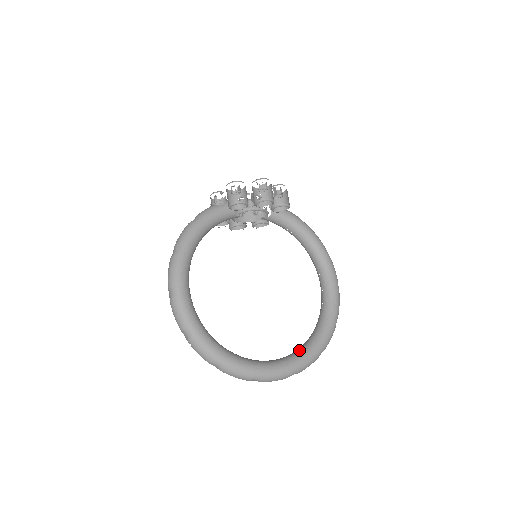
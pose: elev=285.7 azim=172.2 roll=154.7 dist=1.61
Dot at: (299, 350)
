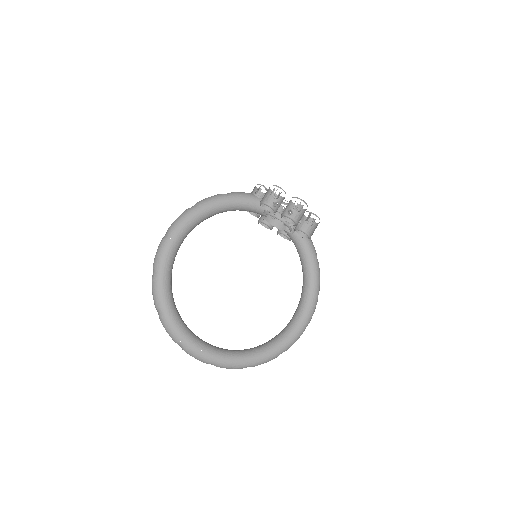
Dot at: (232, 351)
